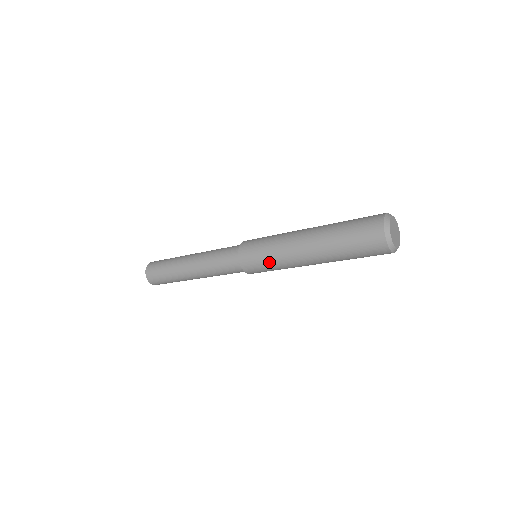
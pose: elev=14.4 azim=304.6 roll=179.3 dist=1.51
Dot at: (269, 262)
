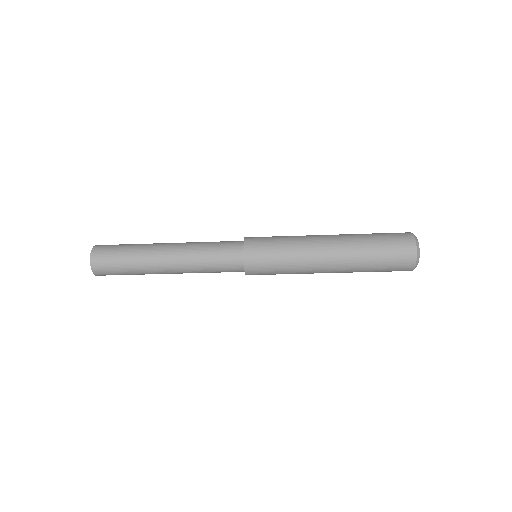
Dot at: (282, 244)
